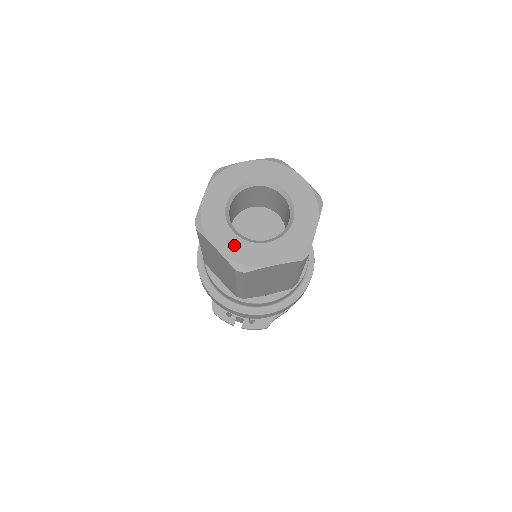
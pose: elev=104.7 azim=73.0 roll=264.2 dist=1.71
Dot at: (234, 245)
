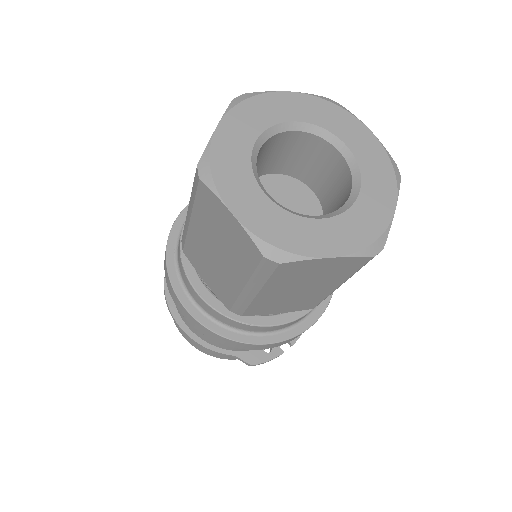
Dot at: (340, 232)
